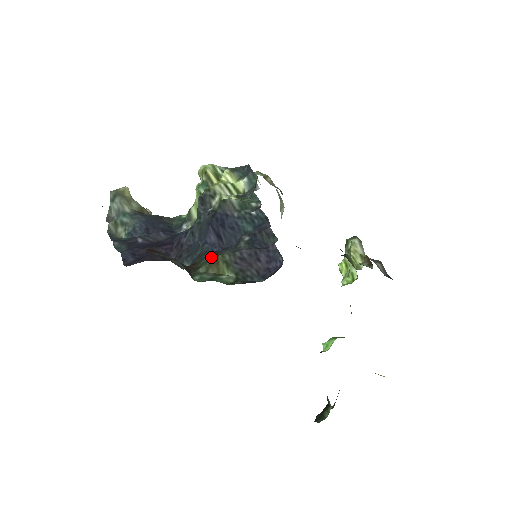
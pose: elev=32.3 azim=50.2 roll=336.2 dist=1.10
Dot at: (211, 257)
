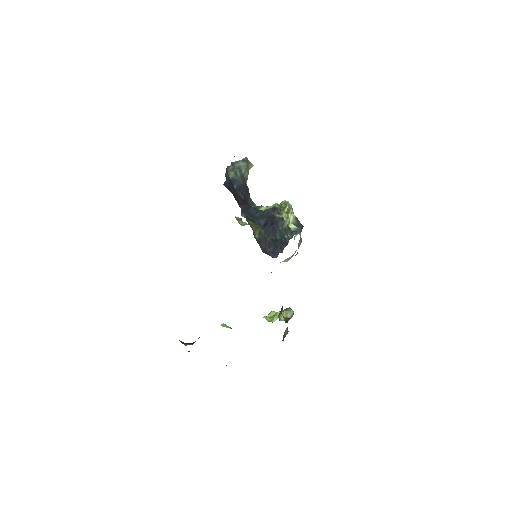
Dot at: occluded
